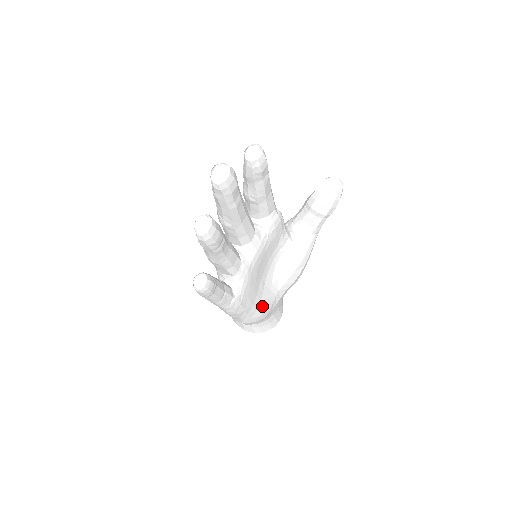
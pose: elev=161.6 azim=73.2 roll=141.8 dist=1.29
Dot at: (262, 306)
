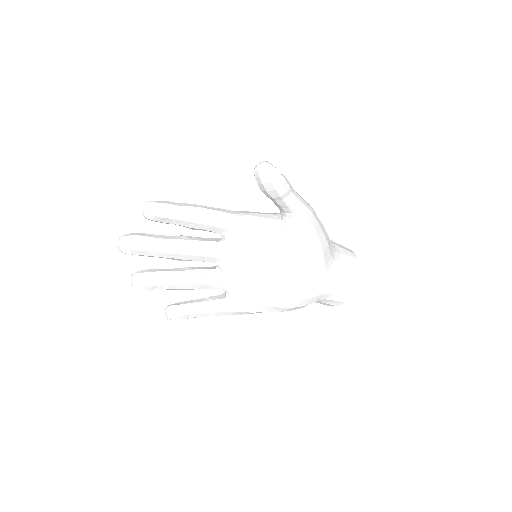
Dot at: (287, 293)
